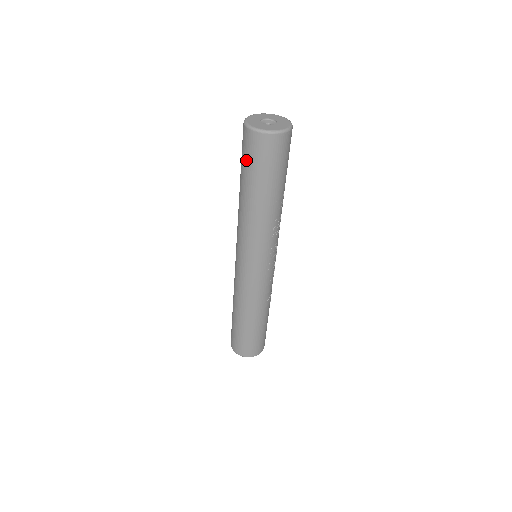
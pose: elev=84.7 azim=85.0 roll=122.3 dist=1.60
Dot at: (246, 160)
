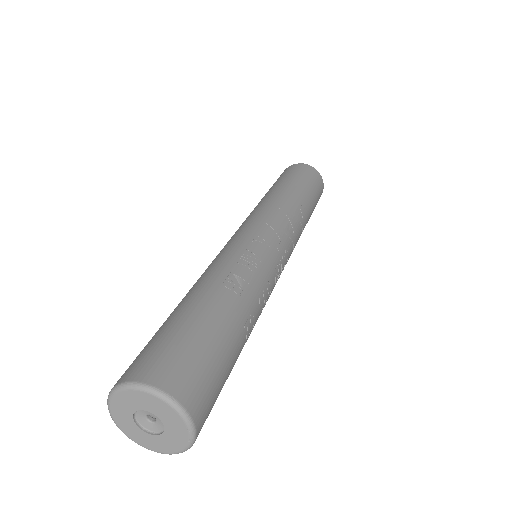
Dot at: occluded
